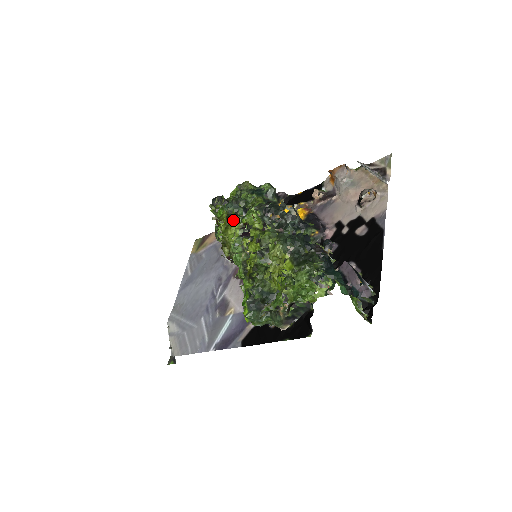
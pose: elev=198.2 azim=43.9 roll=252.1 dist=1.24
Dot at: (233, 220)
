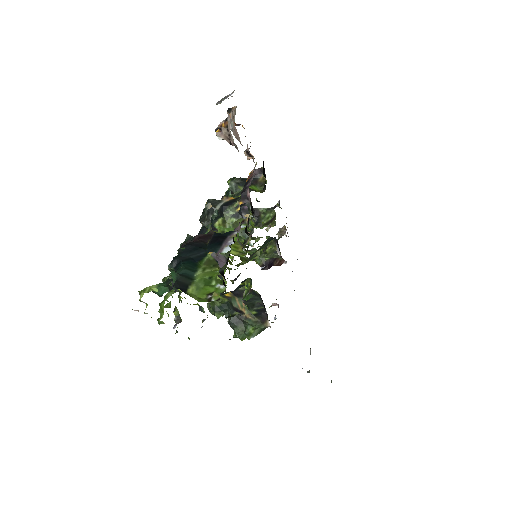
Dot at: occluded
